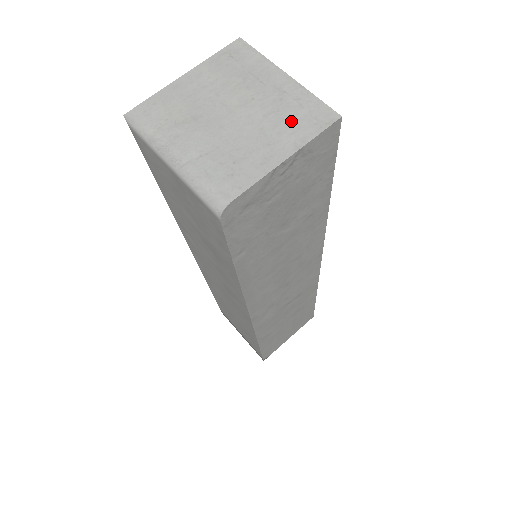
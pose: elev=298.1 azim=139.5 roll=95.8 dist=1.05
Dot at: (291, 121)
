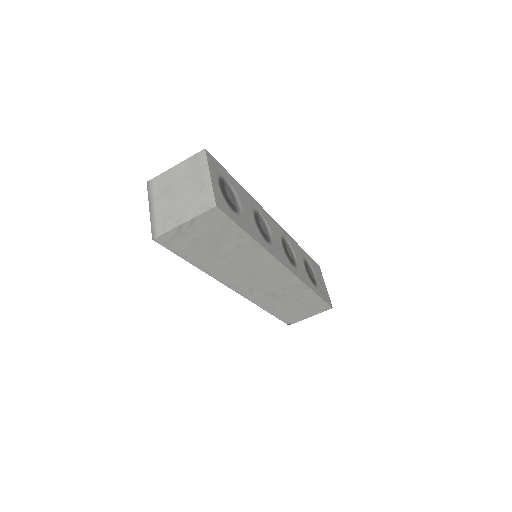
Dot at: (197, 203)
